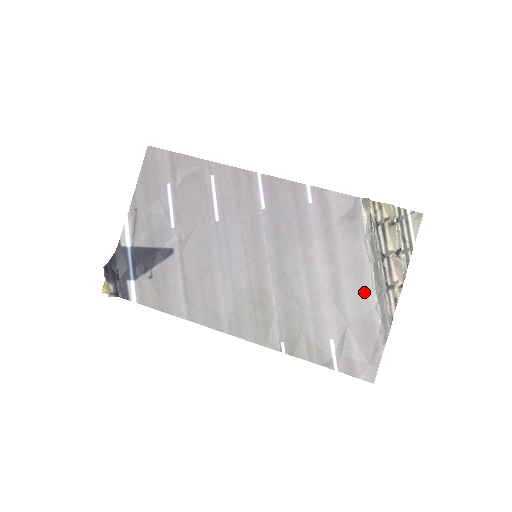
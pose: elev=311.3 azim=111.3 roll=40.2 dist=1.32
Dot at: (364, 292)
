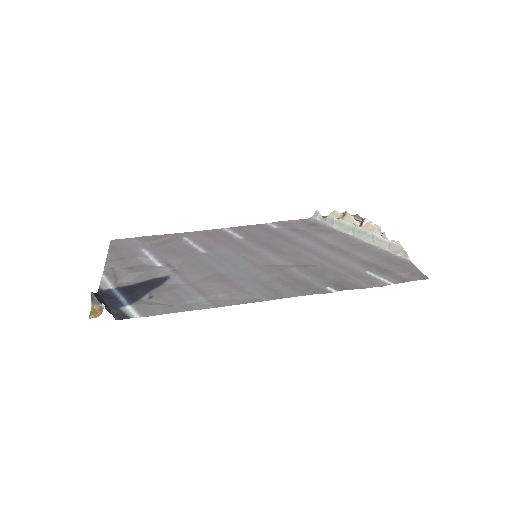
Dot at: (361, 246)
